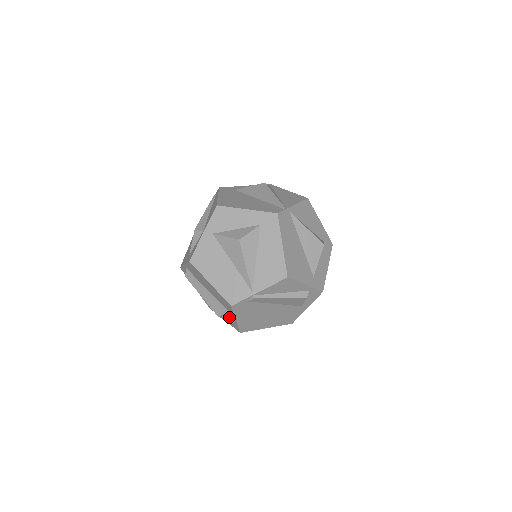
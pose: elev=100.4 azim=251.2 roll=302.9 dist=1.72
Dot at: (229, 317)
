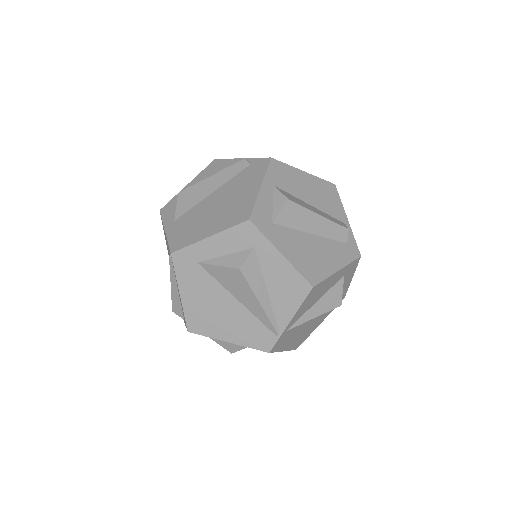
Dot at: occluded
